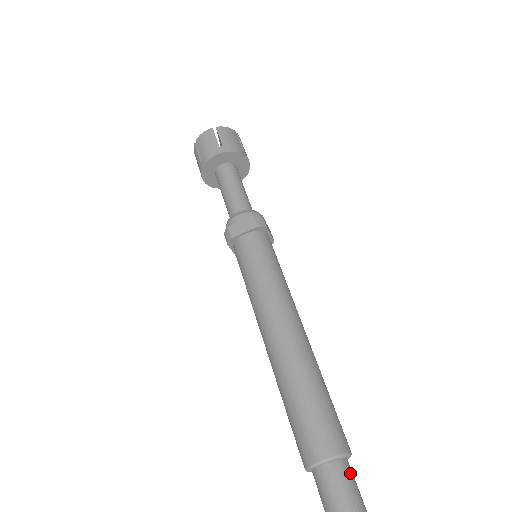
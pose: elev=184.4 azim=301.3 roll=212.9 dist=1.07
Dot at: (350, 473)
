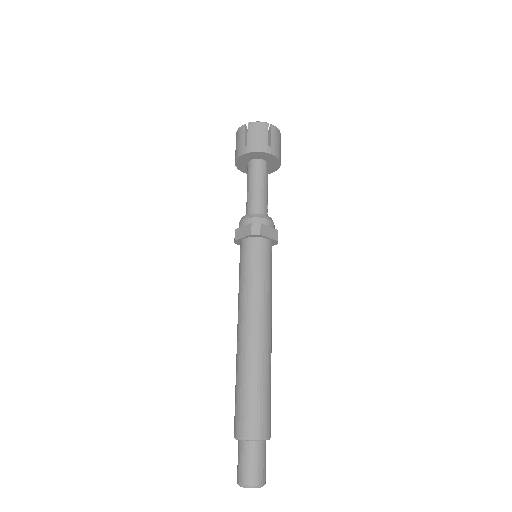
Dot at: (257, 452)
